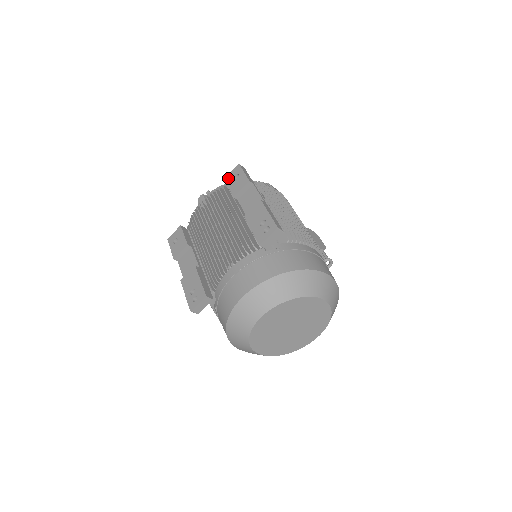
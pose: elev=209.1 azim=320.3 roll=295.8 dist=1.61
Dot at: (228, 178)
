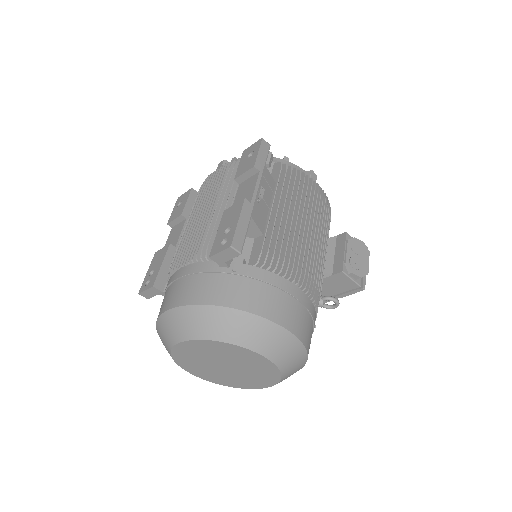
Dot at: (245, 152)
